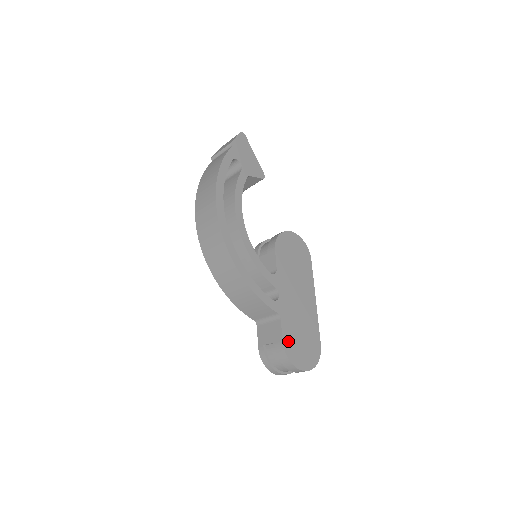
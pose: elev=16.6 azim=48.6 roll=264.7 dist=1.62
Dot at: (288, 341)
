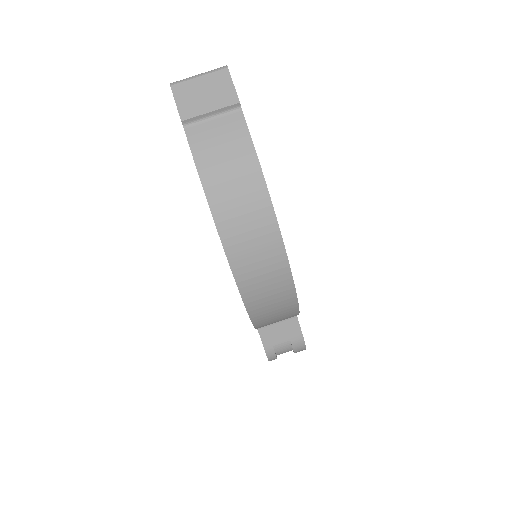
Dot at: occluded
